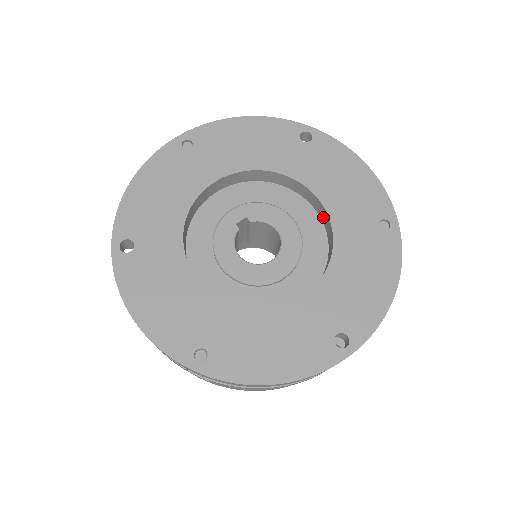
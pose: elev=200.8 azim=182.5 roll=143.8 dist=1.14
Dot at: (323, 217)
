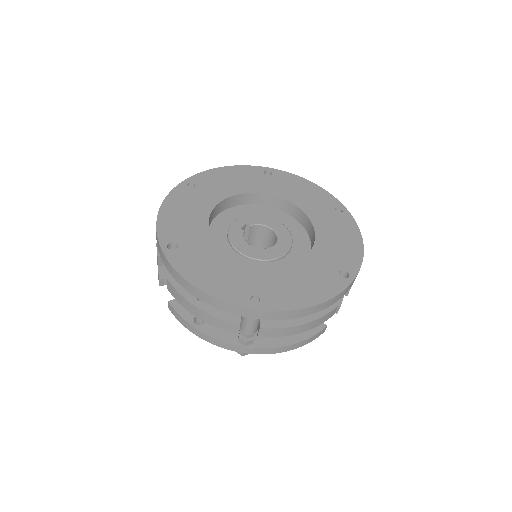
Dot at: (297, 216)
